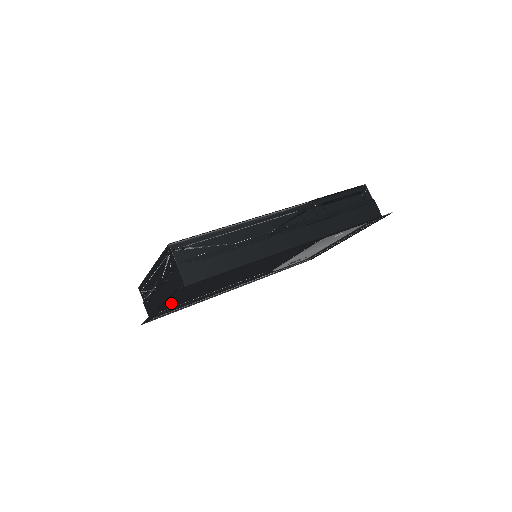
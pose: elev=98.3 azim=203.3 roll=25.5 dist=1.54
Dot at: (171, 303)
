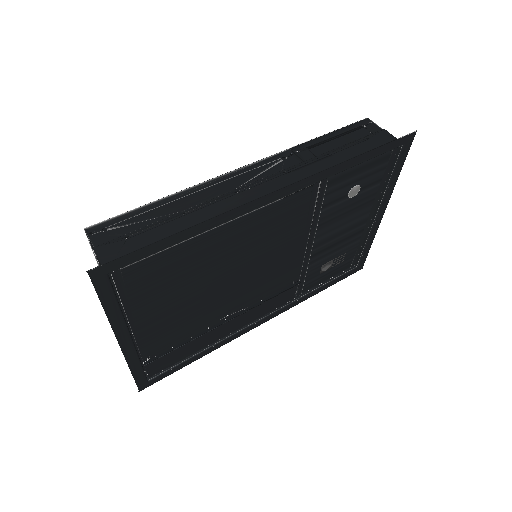
Dot at: (142, 334)
